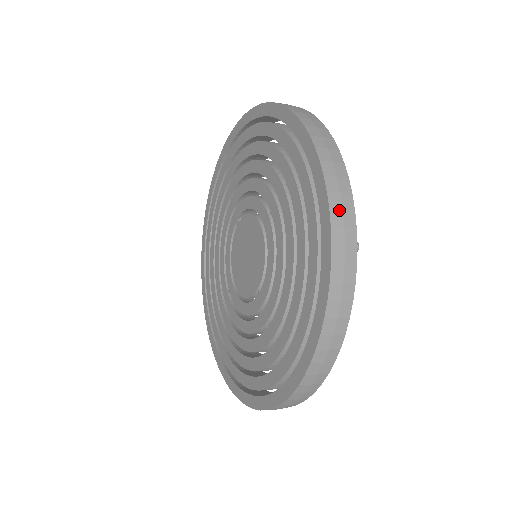
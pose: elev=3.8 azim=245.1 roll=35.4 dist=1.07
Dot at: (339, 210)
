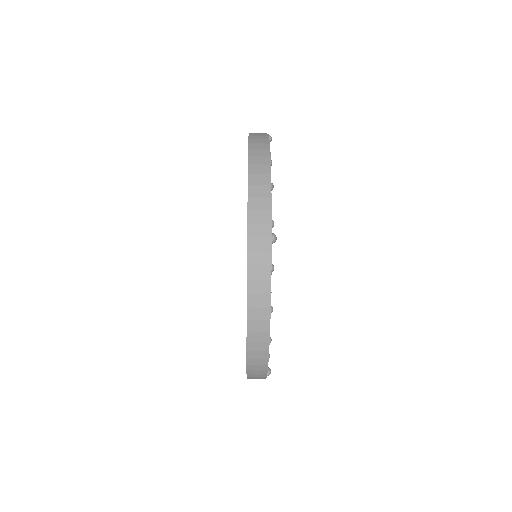
Dot at: occluded
